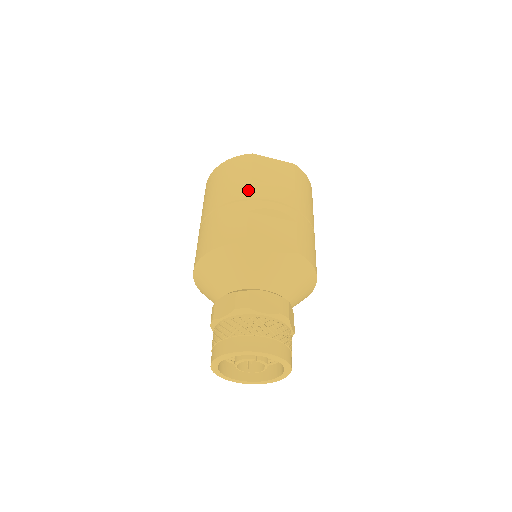
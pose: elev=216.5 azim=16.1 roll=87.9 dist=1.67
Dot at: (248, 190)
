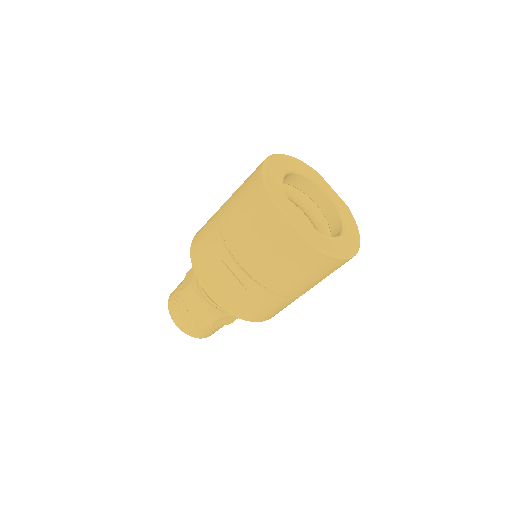
Dot at: (232, 236)
